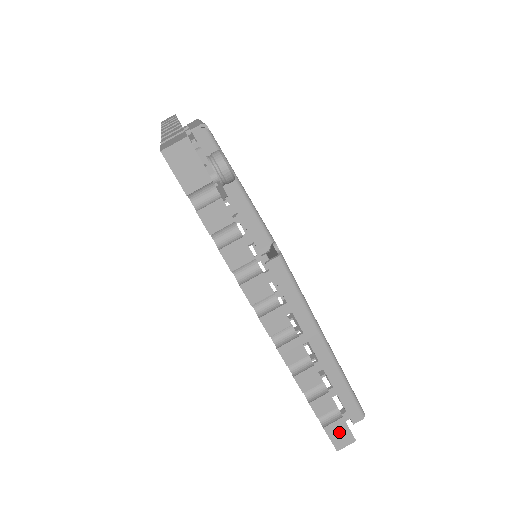
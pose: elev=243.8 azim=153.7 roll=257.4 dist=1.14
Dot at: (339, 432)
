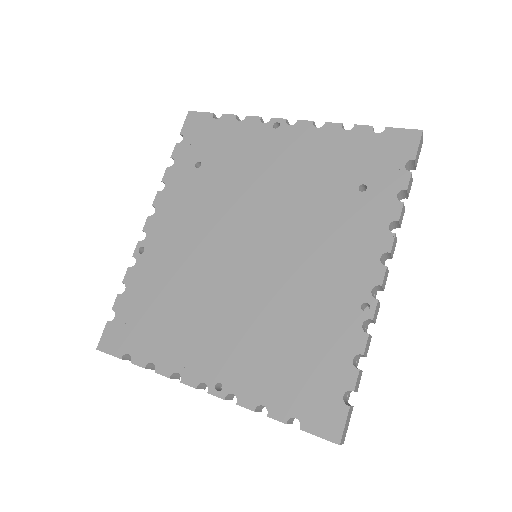
Dot at: (348, 422)
